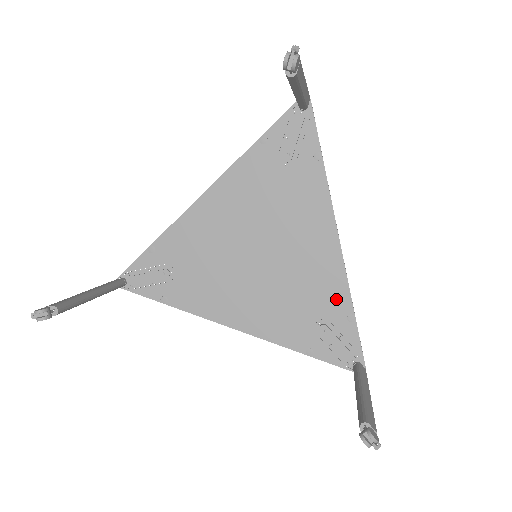
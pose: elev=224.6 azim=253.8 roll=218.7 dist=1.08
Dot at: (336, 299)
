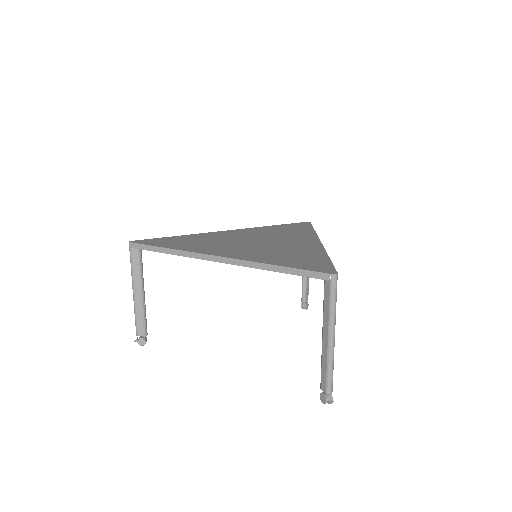
Dot at: occluded
